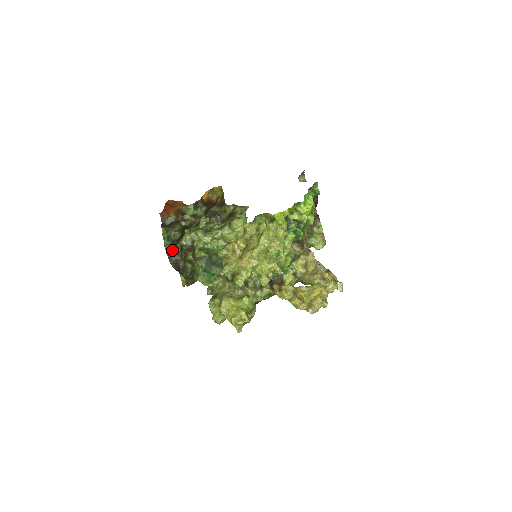
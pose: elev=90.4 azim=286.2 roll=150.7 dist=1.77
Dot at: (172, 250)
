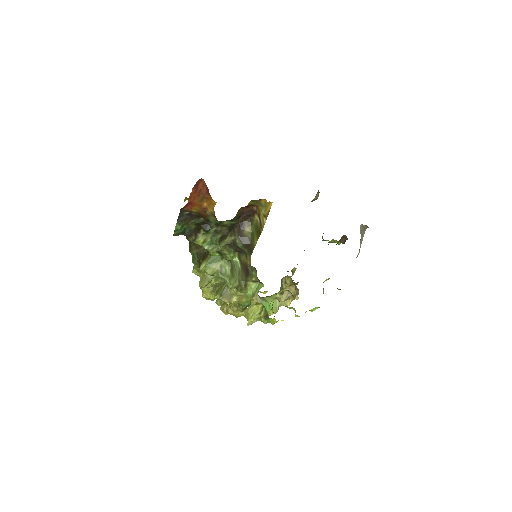
Dot at: occluded
